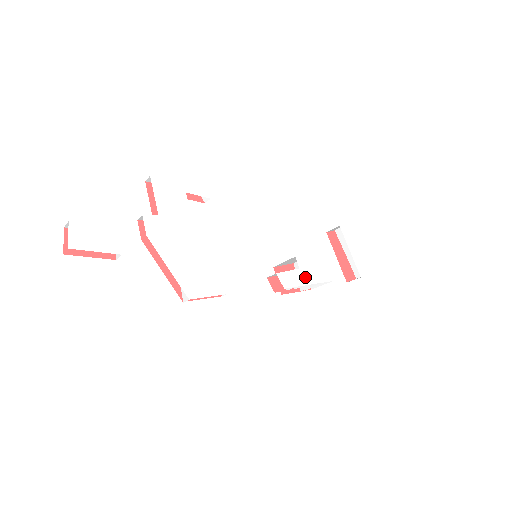
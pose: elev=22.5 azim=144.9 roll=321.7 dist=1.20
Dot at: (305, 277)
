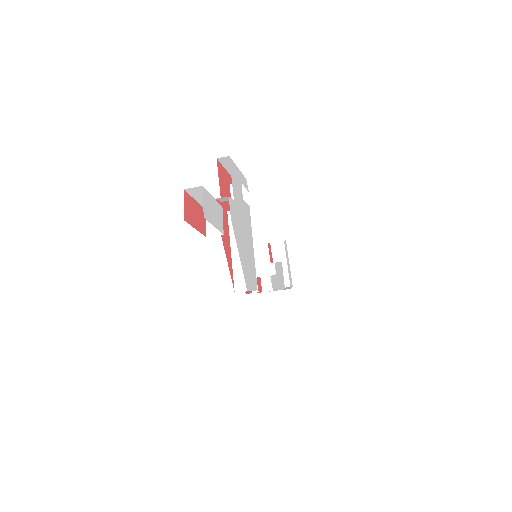
Dot at: (278, 283)
